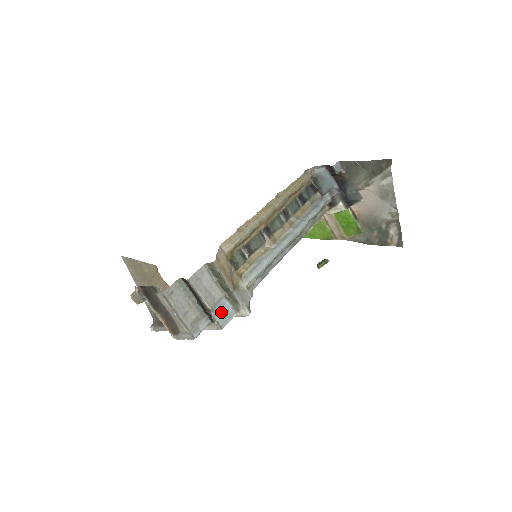
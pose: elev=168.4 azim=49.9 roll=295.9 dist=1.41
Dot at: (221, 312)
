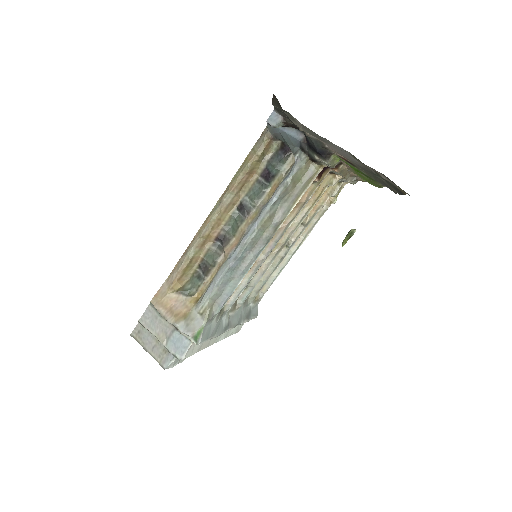
Dot at: (175, 344)
